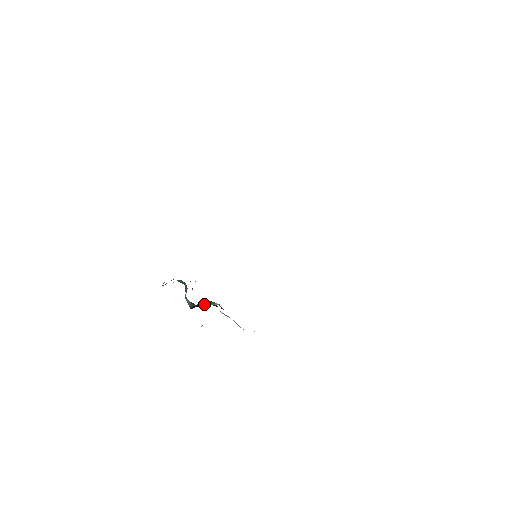
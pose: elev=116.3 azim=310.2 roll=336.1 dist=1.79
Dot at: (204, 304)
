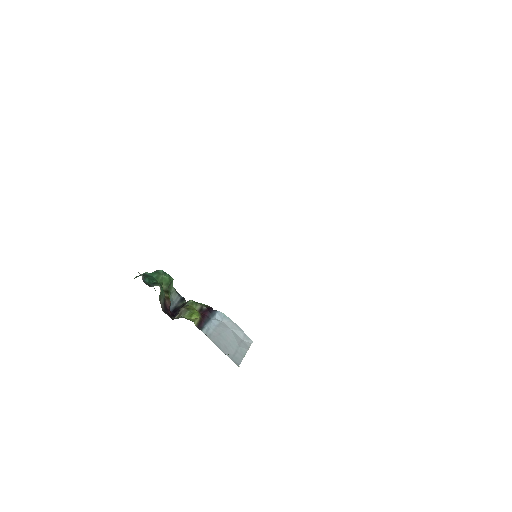
Dot at: (177, 316)
